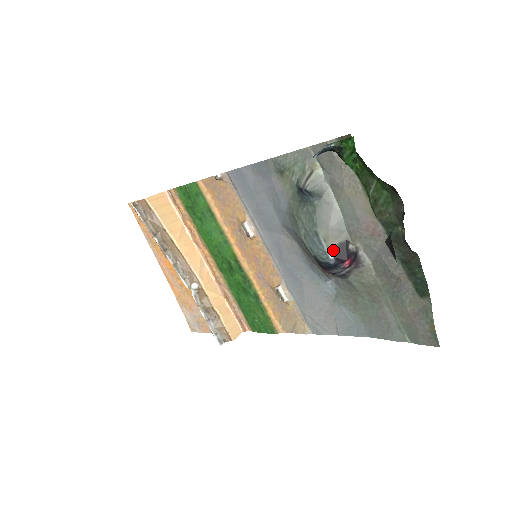
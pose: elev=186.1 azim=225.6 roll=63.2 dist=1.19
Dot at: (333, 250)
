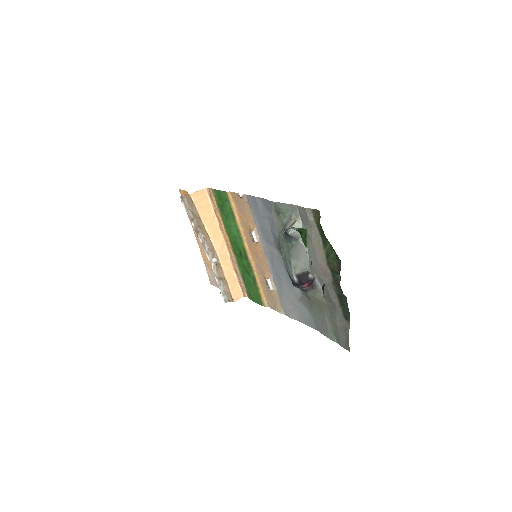
Dot at: (298, 276)
